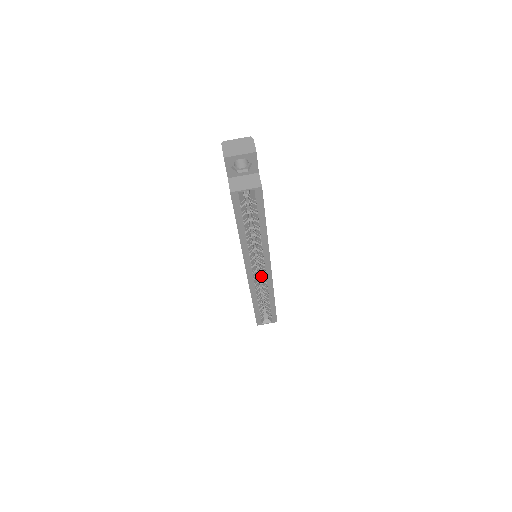
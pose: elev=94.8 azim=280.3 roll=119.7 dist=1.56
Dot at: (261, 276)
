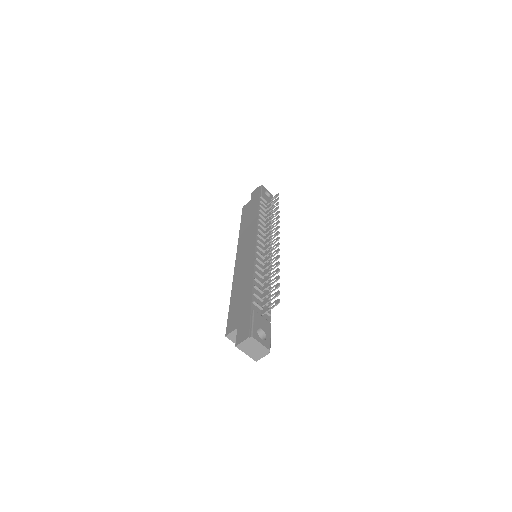
Dot at: occluded
